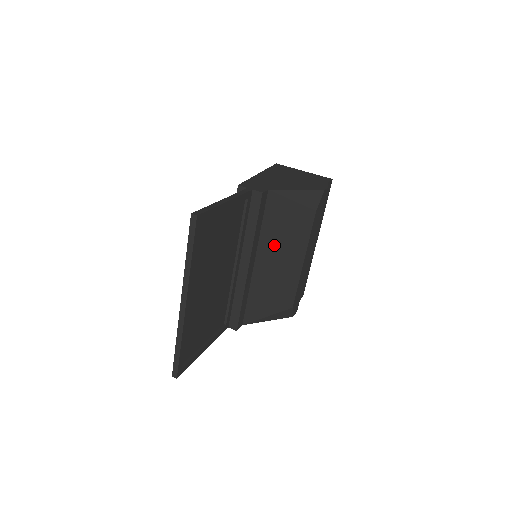
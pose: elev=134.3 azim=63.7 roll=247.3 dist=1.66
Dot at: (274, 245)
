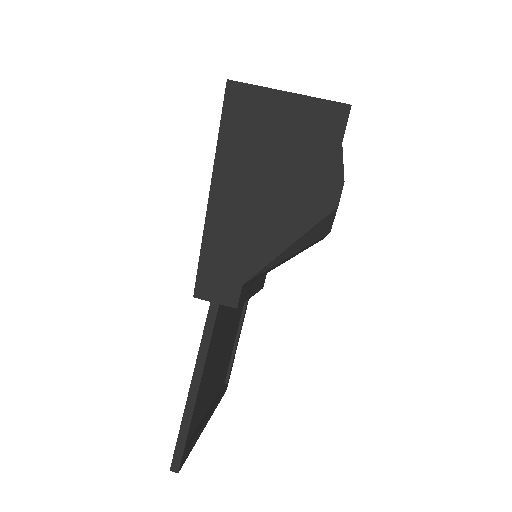
Dot at: (277, 265)
